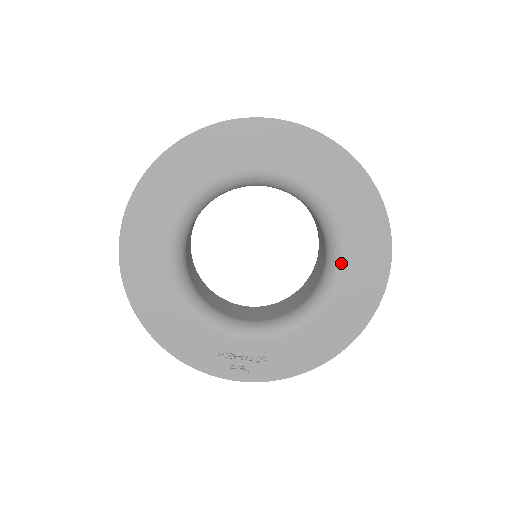
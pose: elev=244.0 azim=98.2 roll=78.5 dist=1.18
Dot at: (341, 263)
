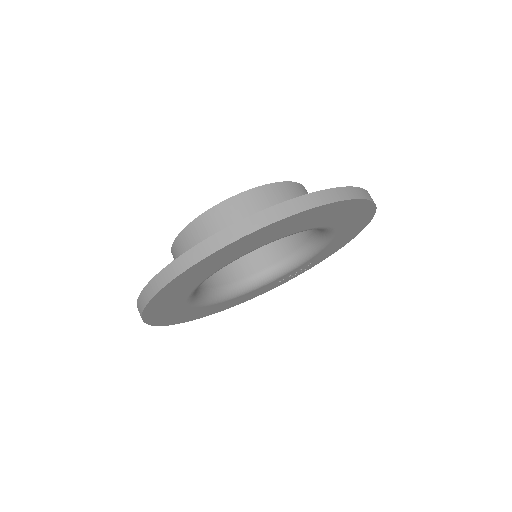
Dot at: (327, 228)
